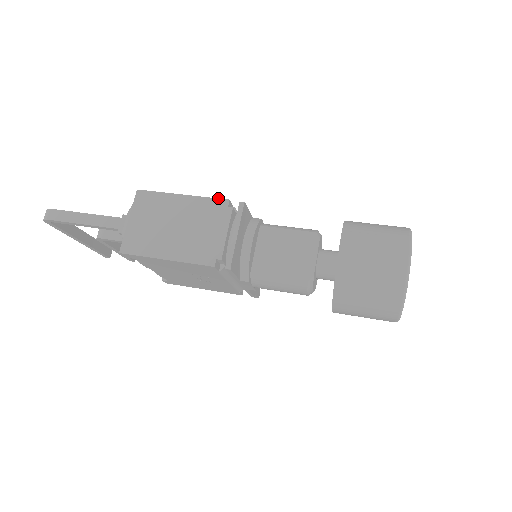
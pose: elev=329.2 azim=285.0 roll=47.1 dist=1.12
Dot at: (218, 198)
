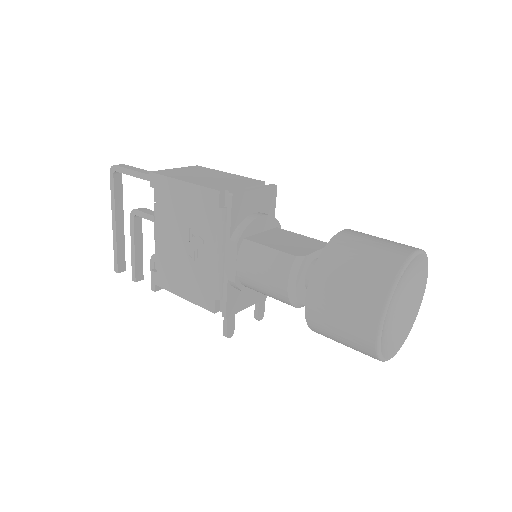
Dot at: occluded
